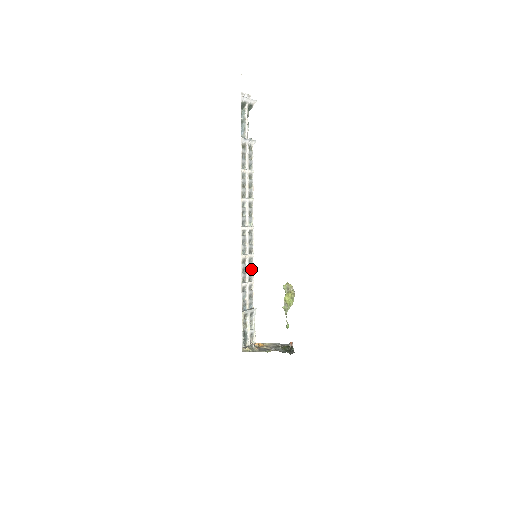
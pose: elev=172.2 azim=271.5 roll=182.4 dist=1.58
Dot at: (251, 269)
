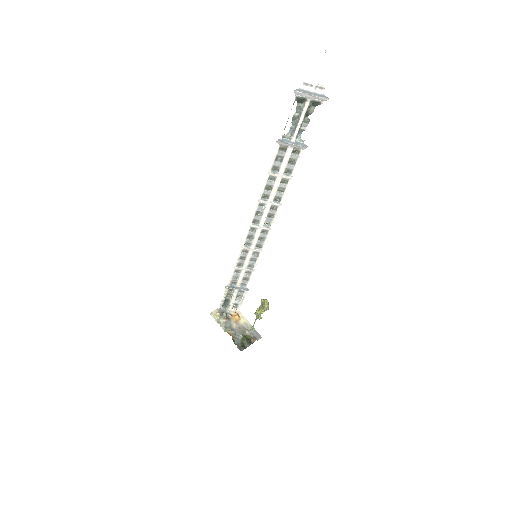
Dot at: (255, 260)
